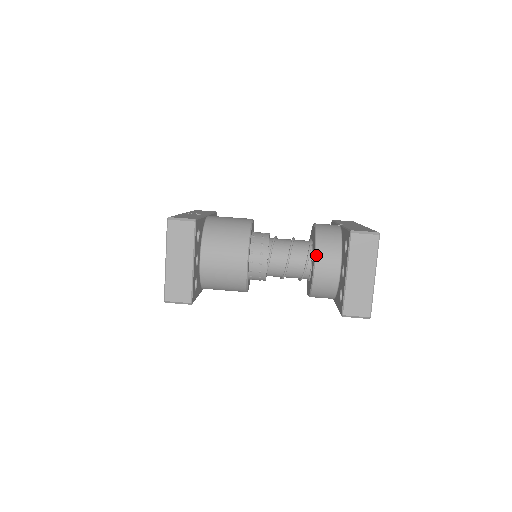
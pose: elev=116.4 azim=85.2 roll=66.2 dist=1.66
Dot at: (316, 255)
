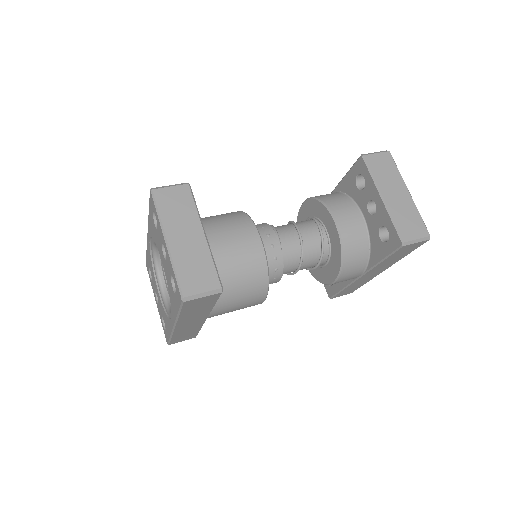
Dot at: (331, 210)
